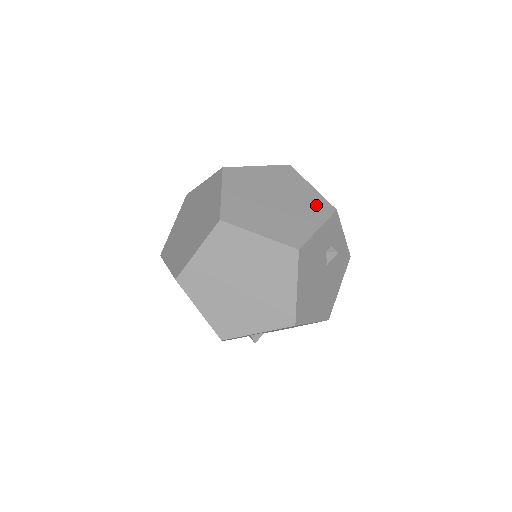
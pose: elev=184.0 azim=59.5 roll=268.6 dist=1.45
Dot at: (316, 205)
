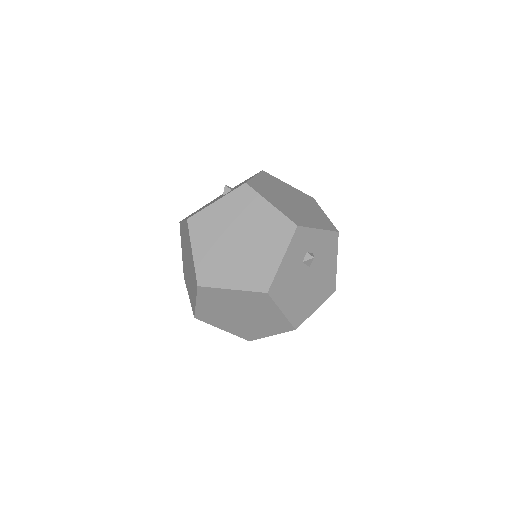
Dot at: (277, 229)
